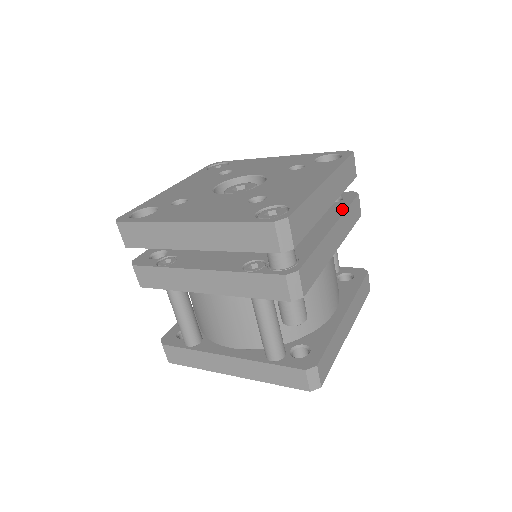
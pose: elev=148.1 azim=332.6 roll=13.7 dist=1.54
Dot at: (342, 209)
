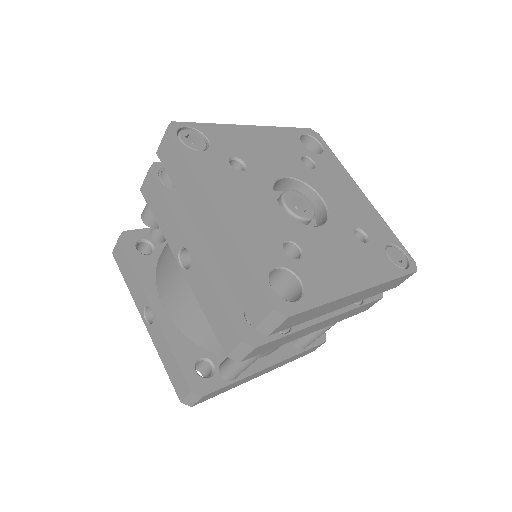
Dot at: occluded
